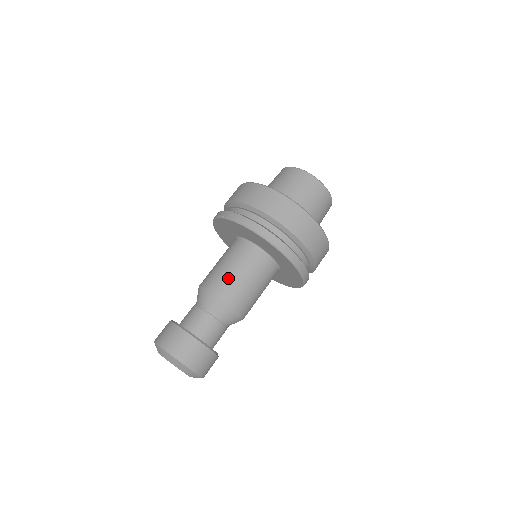
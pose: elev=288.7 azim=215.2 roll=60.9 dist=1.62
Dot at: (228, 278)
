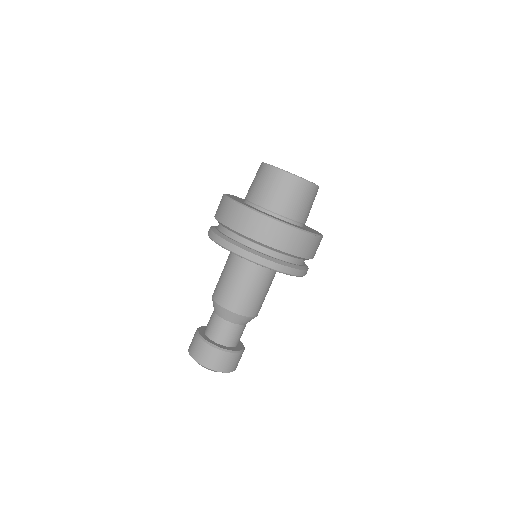
Dot at: (227, 289)
